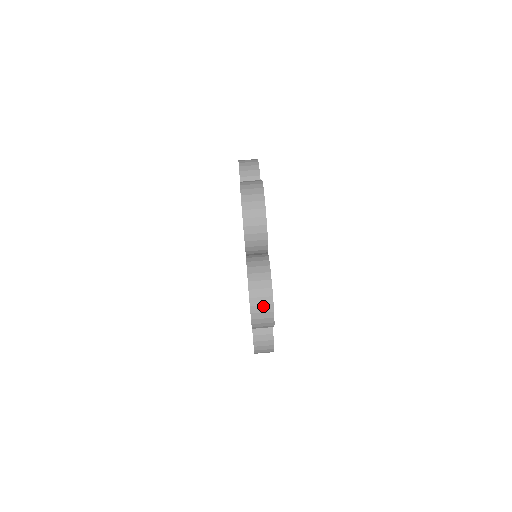
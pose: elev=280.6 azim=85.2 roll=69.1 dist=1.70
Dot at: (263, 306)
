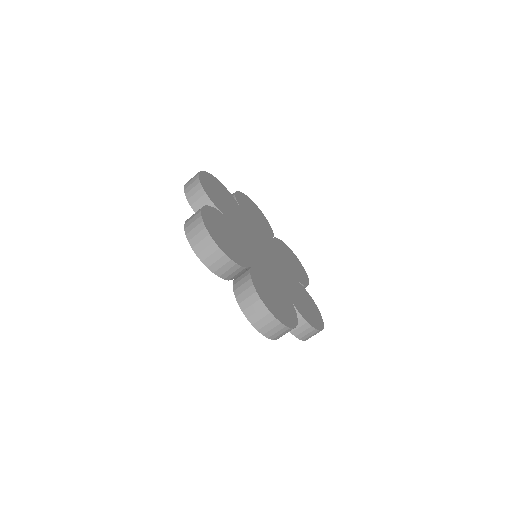
Dot at: occluded
